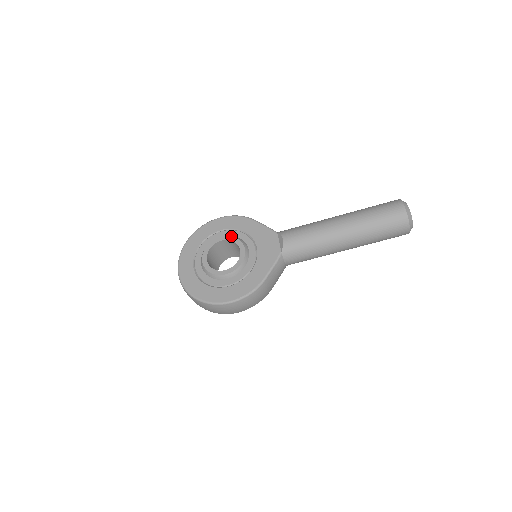
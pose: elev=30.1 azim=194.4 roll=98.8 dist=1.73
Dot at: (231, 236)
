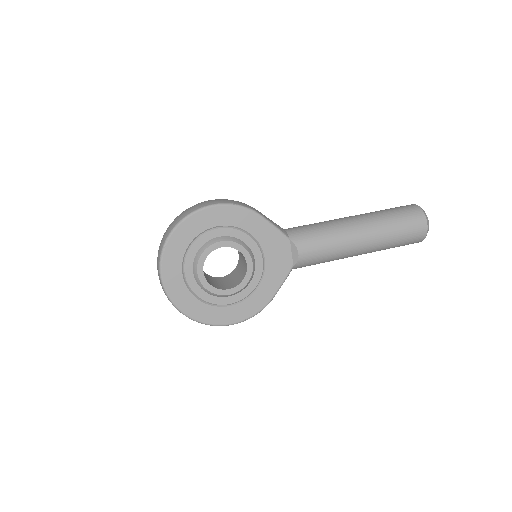
Dot at: (234, 242)
